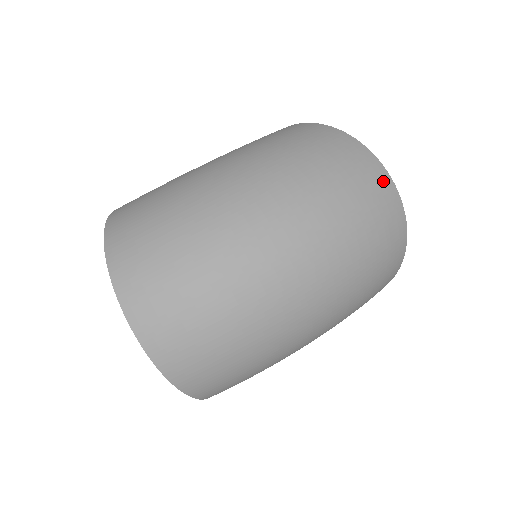
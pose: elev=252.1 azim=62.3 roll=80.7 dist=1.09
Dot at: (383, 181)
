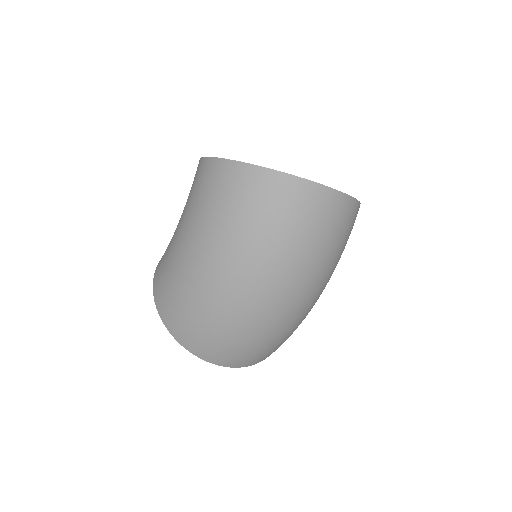
Dot at: (313, 195)
